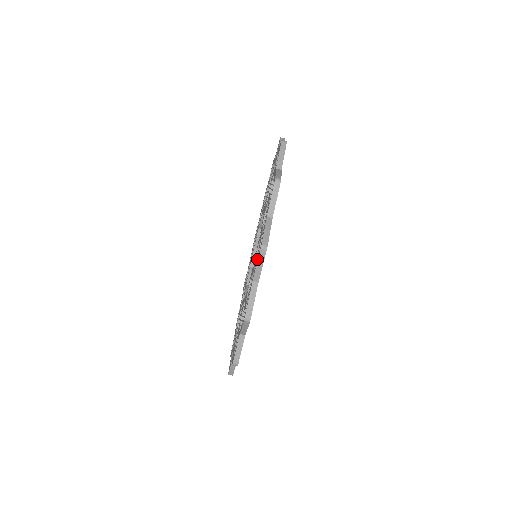
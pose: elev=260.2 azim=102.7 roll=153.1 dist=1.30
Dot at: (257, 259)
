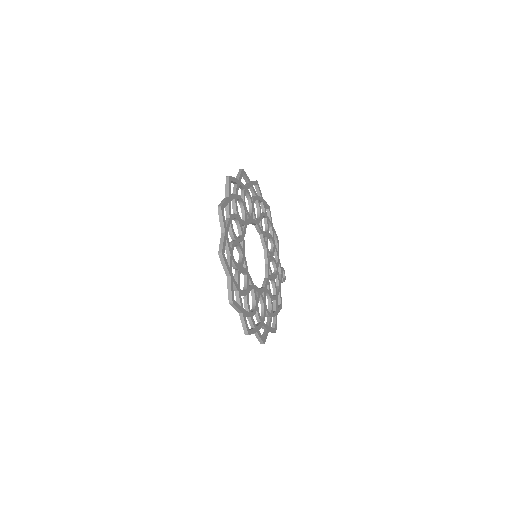
Dot at: occluded
